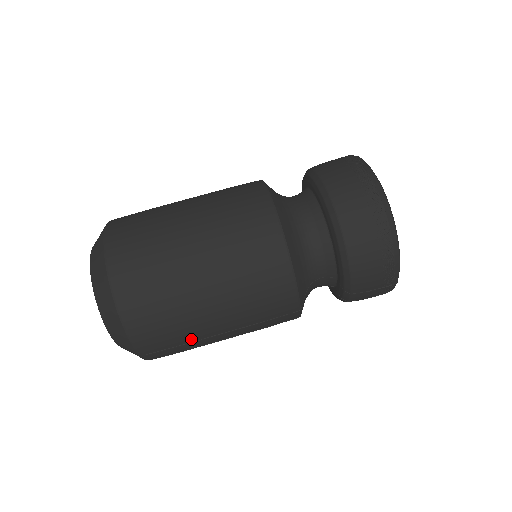
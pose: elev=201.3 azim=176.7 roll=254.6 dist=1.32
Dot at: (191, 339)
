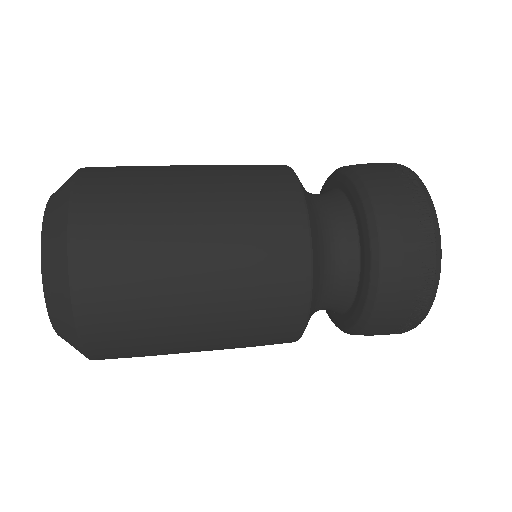
Dot at: occluded
